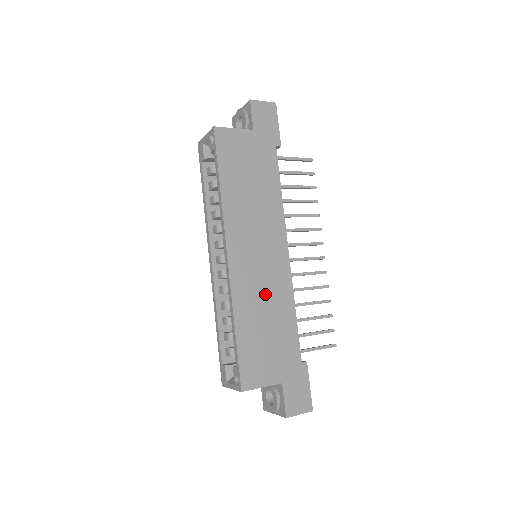
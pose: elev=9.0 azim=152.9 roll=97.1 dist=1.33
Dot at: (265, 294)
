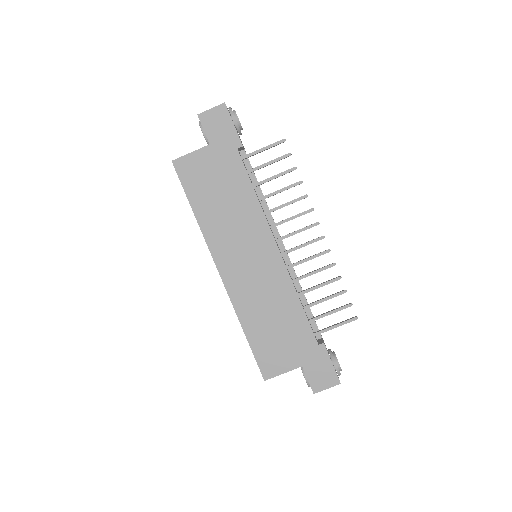
Dot at: (264, 295)
